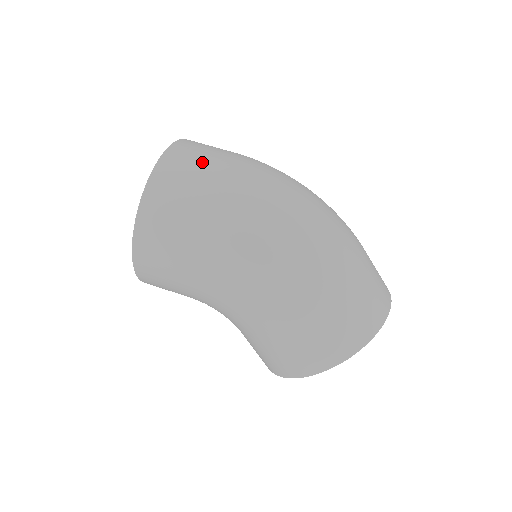
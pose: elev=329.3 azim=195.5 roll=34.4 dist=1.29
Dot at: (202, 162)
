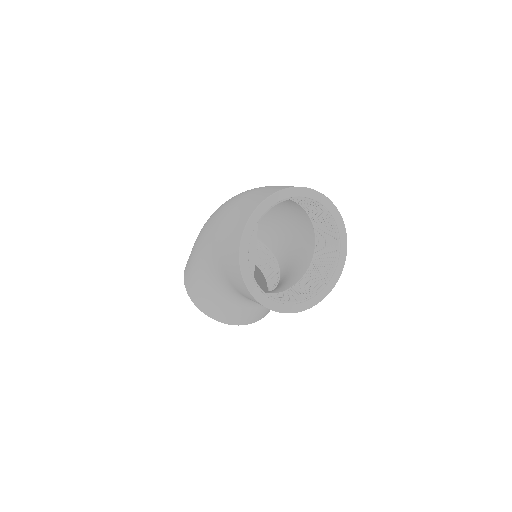
Dot at: occluded
